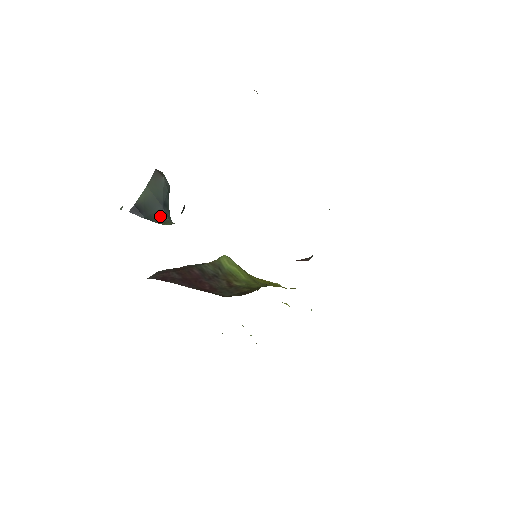
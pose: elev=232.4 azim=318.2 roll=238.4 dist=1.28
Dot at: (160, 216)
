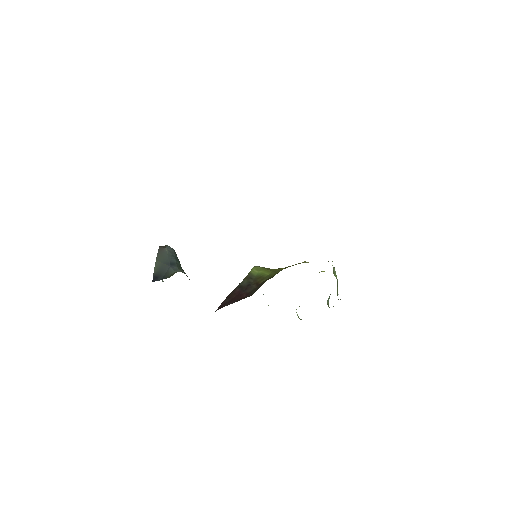
Dot at: (169, 273)
